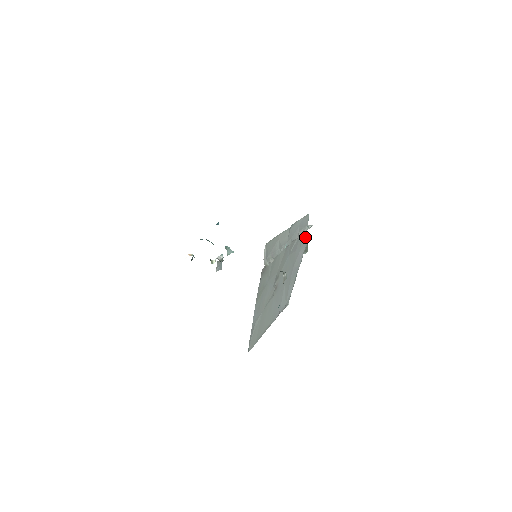
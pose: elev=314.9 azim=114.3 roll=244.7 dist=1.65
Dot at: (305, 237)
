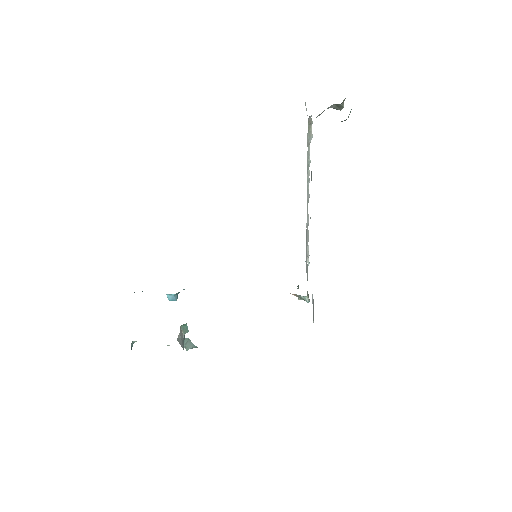
Dot at: (307, 264)
